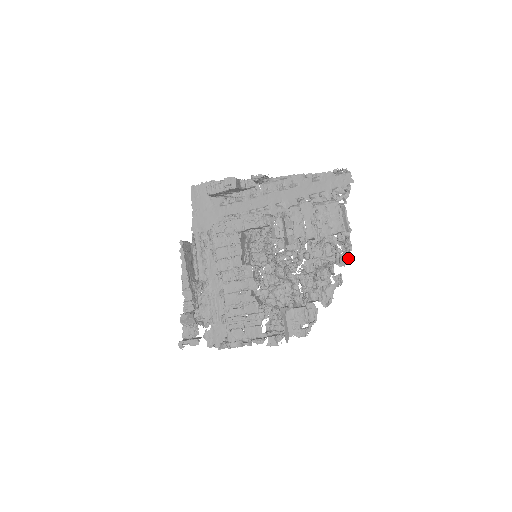
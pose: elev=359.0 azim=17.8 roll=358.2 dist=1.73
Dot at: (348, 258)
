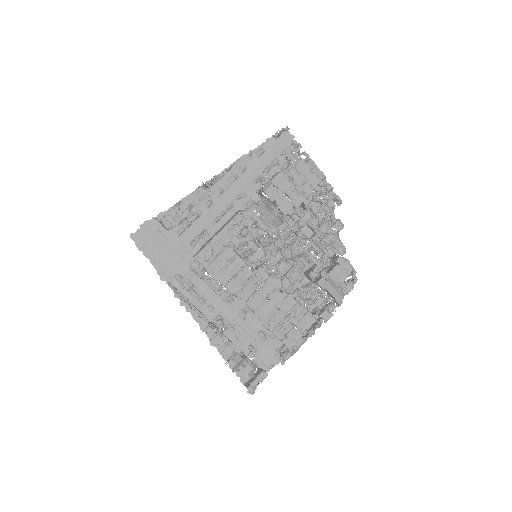
Dot at: (337, 202)
